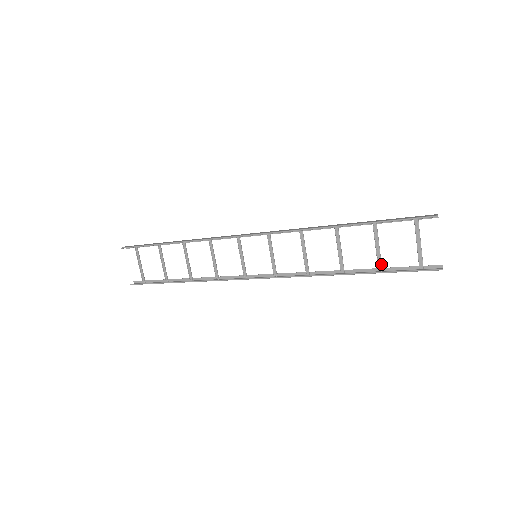
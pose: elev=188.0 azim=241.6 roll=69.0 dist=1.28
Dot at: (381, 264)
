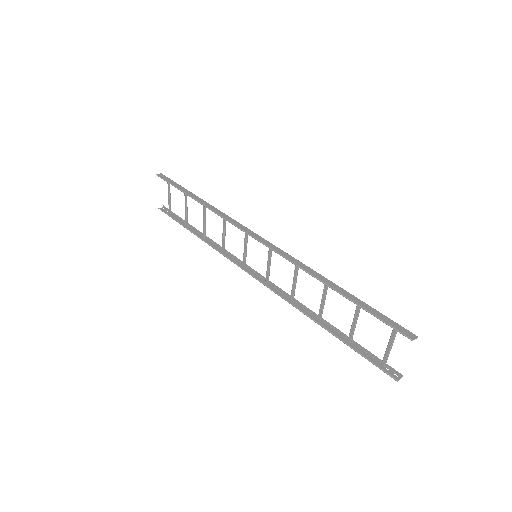
Dot at: (352, 337)
